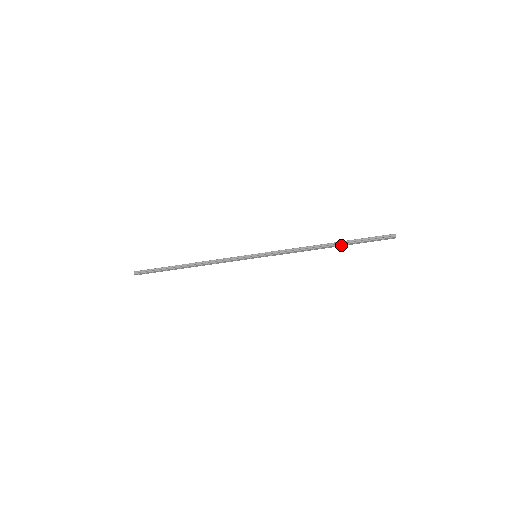
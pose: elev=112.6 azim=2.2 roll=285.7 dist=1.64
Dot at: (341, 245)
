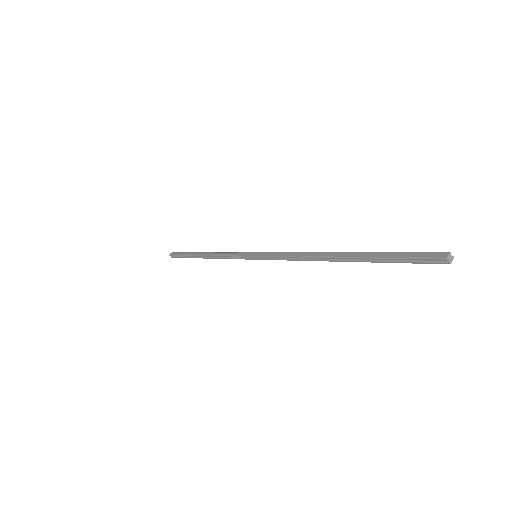
Dot at: (355, 259)
